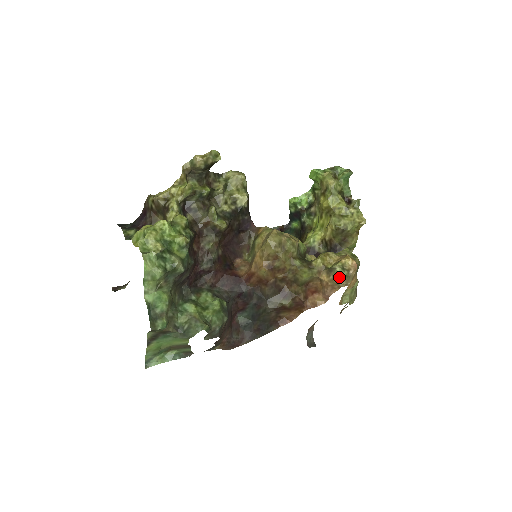
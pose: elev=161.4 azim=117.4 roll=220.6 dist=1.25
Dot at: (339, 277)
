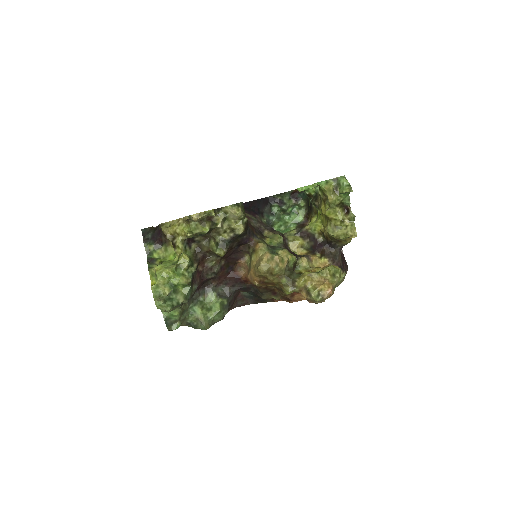
Dot at: (314, 300)
